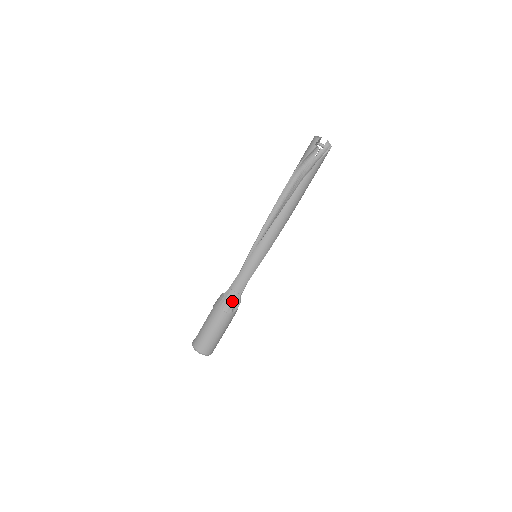
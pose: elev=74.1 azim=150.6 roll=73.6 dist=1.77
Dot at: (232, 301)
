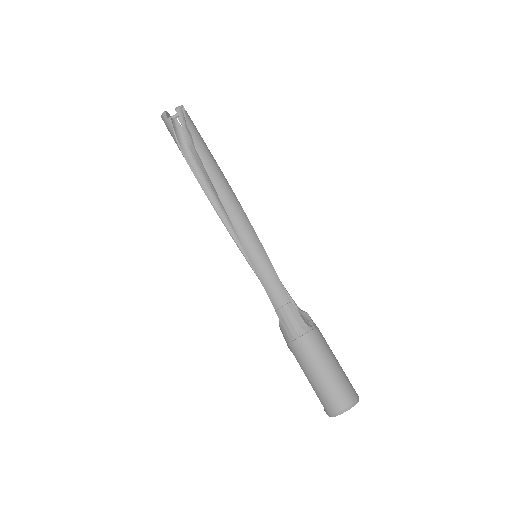
Dot at: (294, 317)
